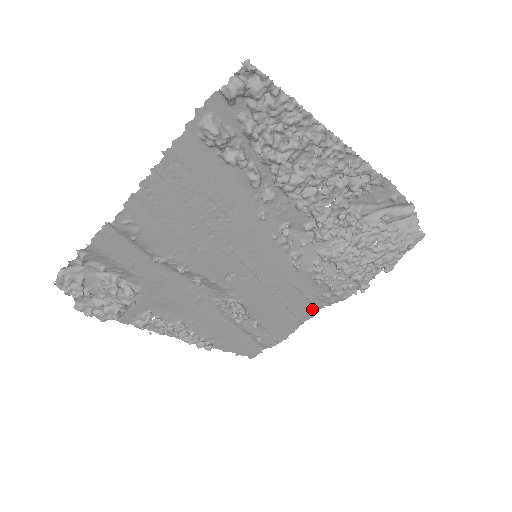
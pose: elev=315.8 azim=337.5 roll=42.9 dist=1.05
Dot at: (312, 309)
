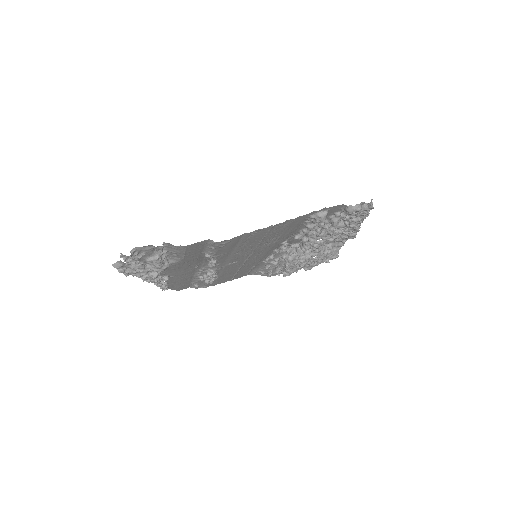
Dot at: (244, 275)
